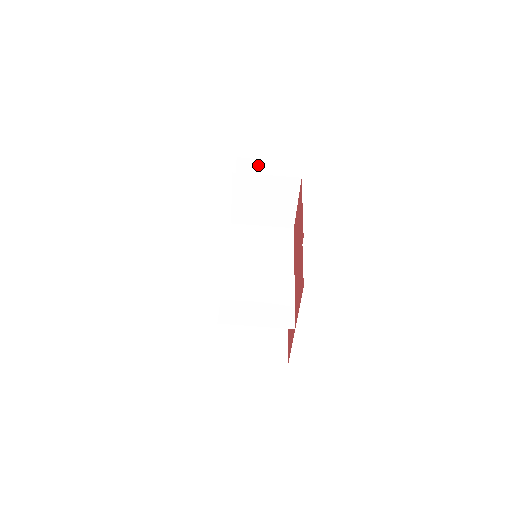
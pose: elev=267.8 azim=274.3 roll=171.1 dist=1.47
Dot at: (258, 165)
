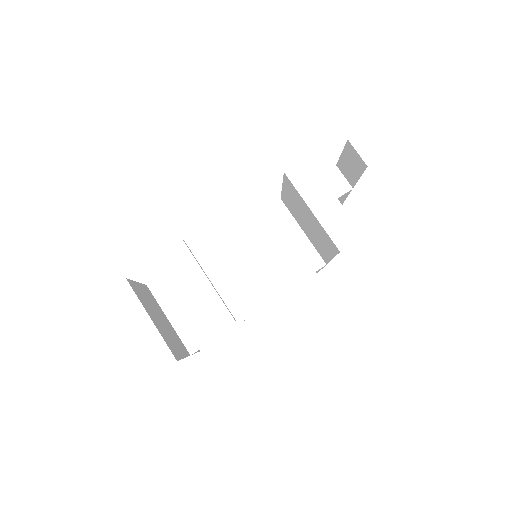
Dot at: (364, 168)
